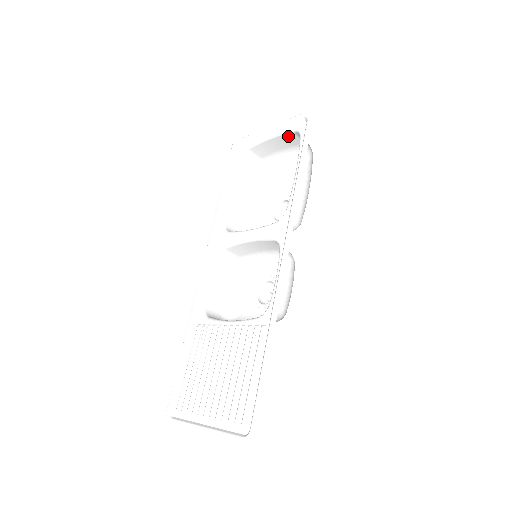
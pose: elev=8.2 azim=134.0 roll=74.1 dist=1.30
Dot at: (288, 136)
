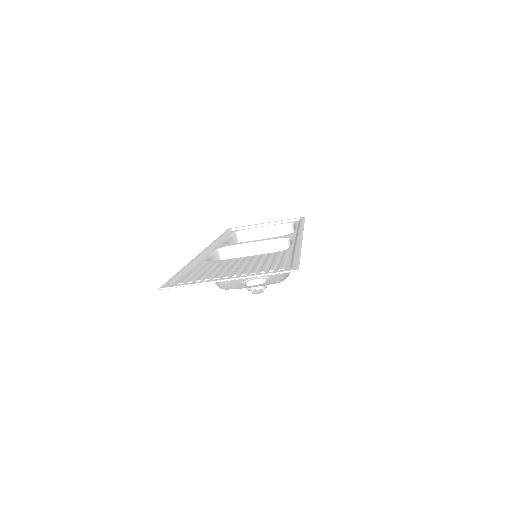
Dot at: (280, 228)
